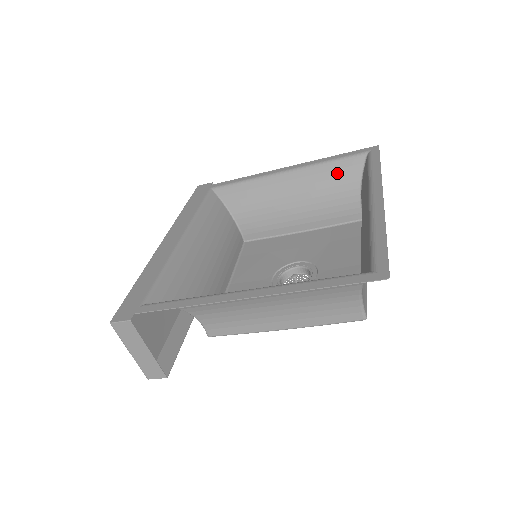
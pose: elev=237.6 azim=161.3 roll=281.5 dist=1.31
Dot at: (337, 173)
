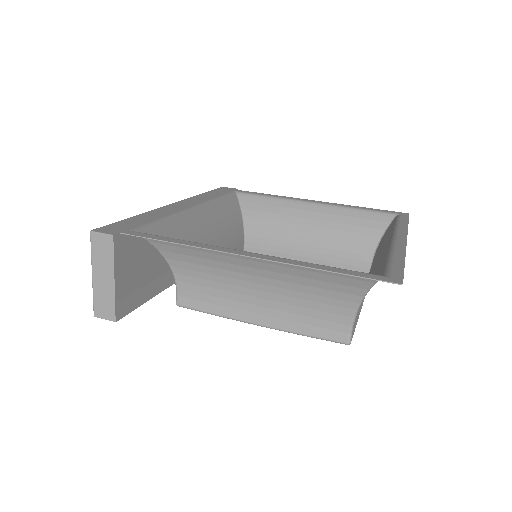
Dot at: (361, 221)
